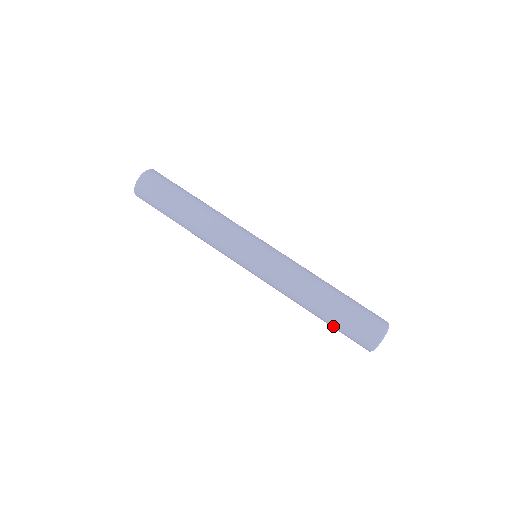
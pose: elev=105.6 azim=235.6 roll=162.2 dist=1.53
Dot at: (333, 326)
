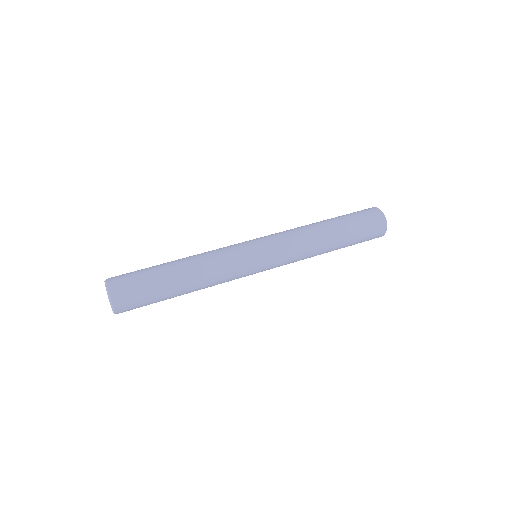
Dot at: (352, 233)
